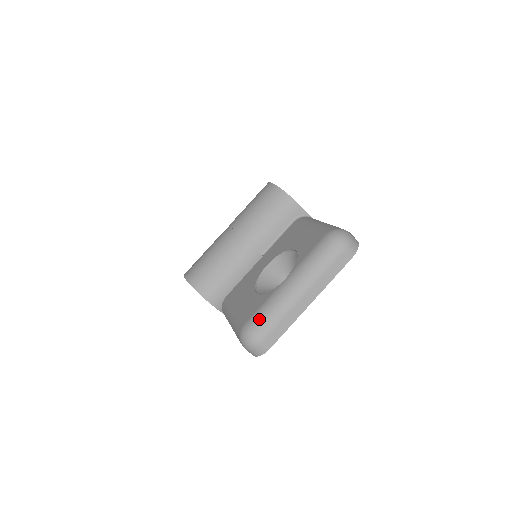
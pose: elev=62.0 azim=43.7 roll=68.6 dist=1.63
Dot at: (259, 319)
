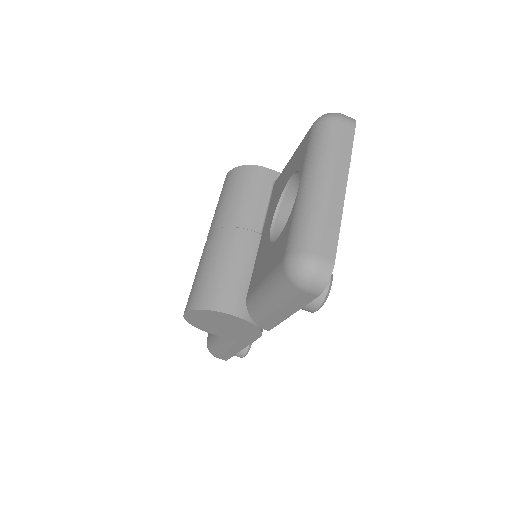
Dot at: (297, 236)
